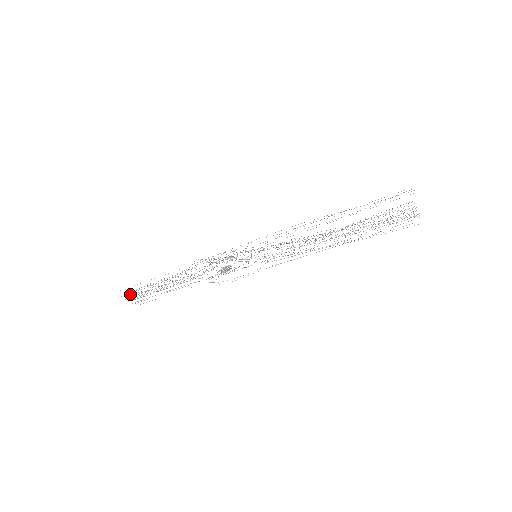
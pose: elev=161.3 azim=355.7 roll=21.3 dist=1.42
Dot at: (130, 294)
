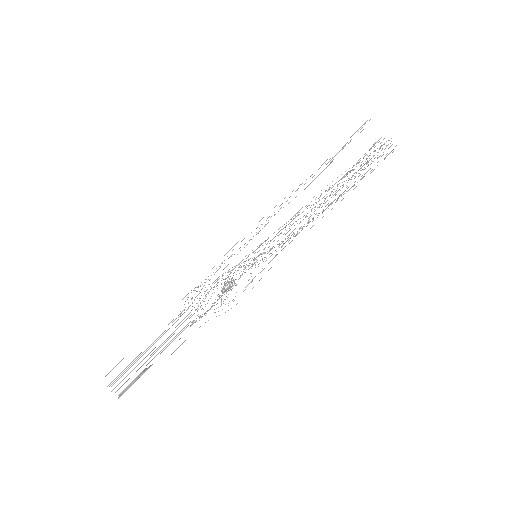
Dot at: occluded
